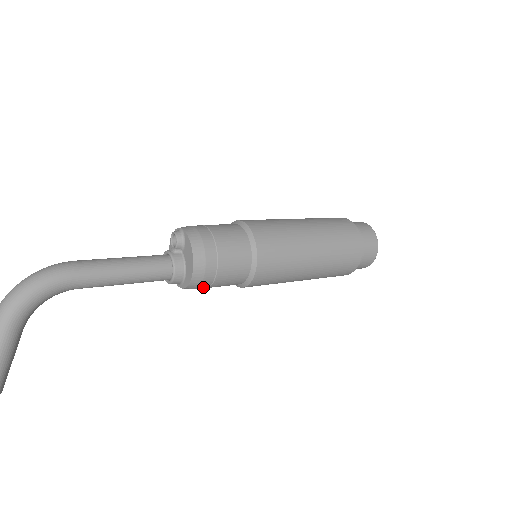
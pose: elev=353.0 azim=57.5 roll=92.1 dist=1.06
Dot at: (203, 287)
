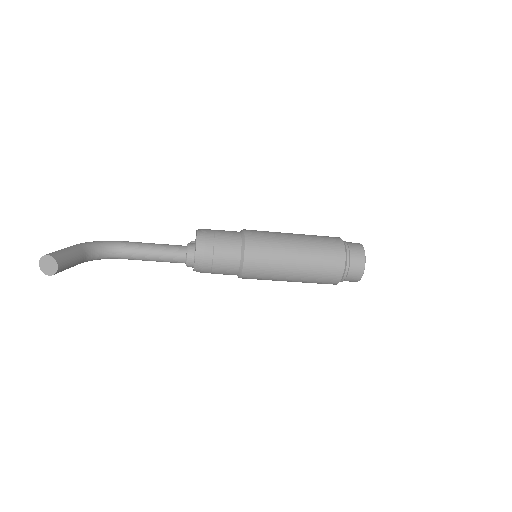
Dot at: (209, 247)
